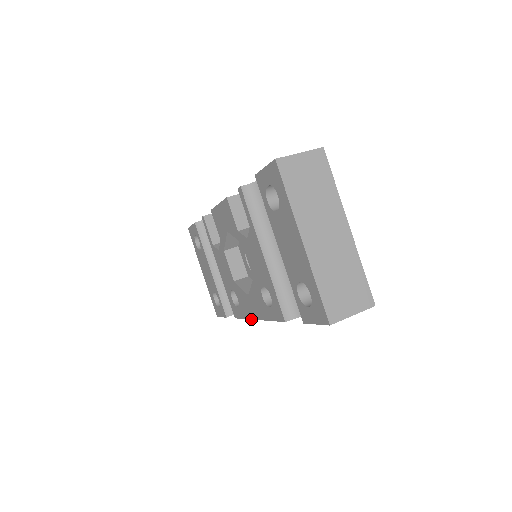
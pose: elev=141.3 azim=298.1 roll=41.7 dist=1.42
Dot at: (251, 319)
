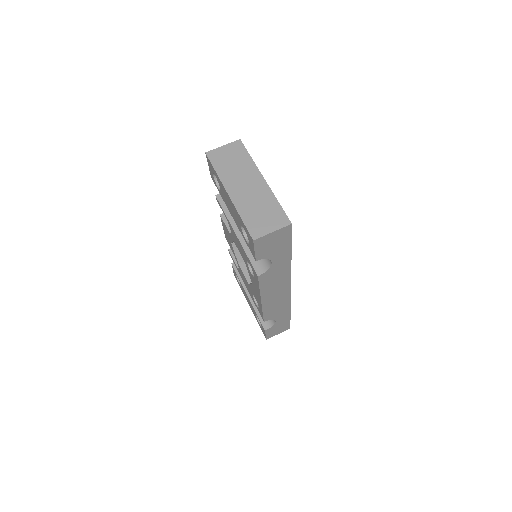
Dot at: (261, 306)
